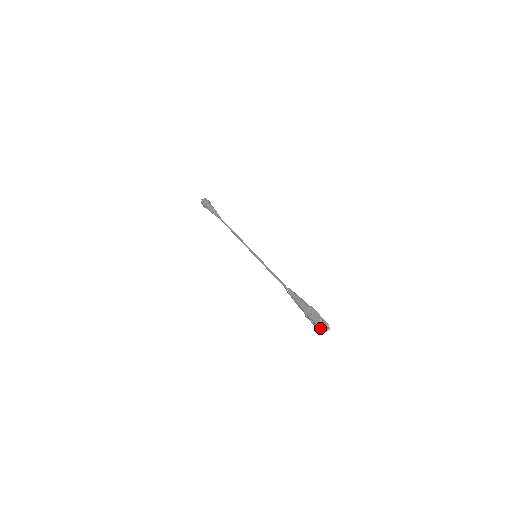
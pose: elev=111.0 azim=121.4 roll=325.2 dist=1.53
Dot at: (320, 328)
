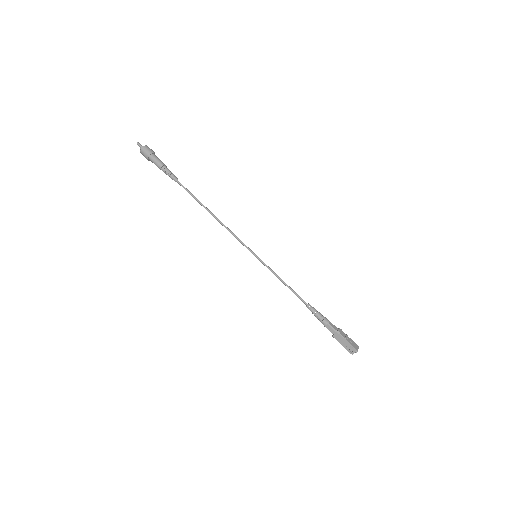
Dot at: occluded
